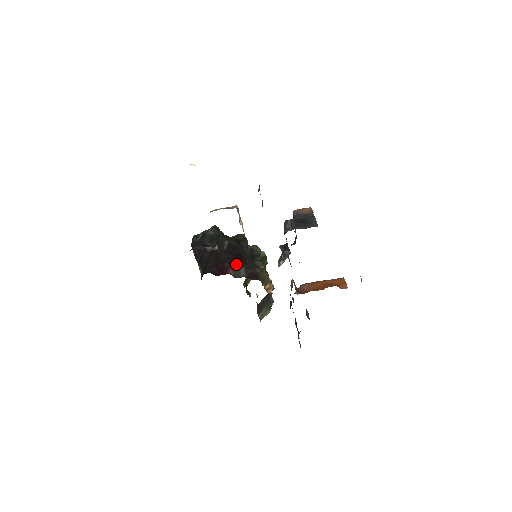
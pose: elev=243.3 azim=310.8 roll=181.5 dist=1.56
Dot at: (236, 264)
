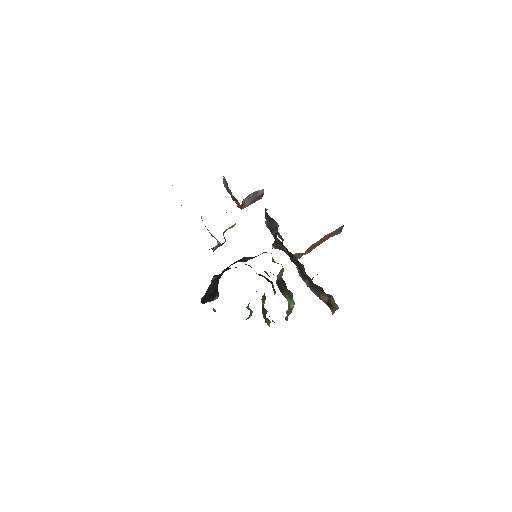
Dot at: (241, 259)
